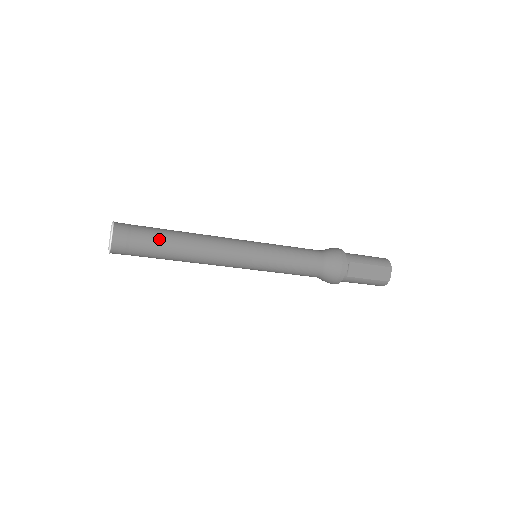
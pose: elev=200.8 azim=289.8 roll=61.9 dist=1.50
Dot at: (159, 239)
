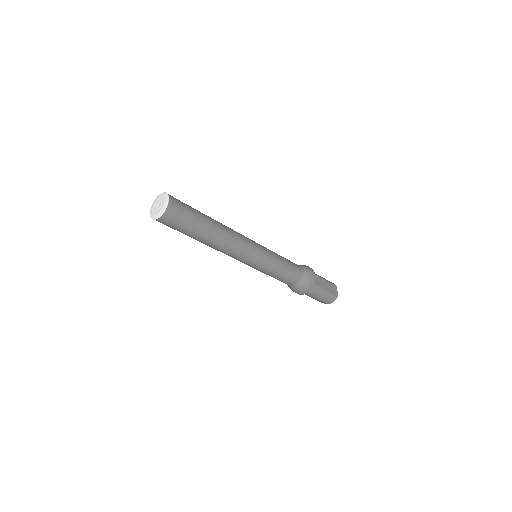
Dot at: (200, 214)
